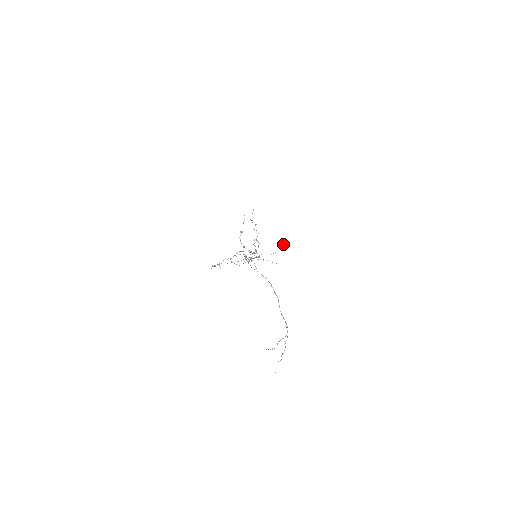
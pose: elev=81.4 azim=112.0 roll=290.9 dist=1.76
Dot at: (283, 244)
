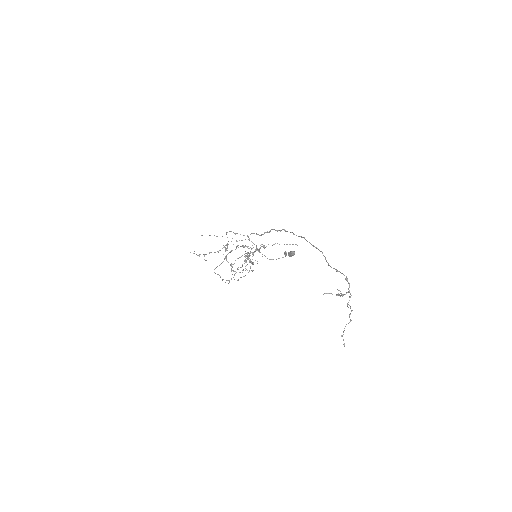
Dot at: (290, 251)
